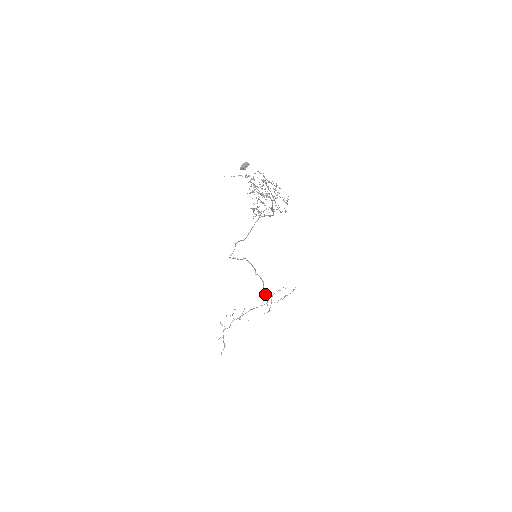
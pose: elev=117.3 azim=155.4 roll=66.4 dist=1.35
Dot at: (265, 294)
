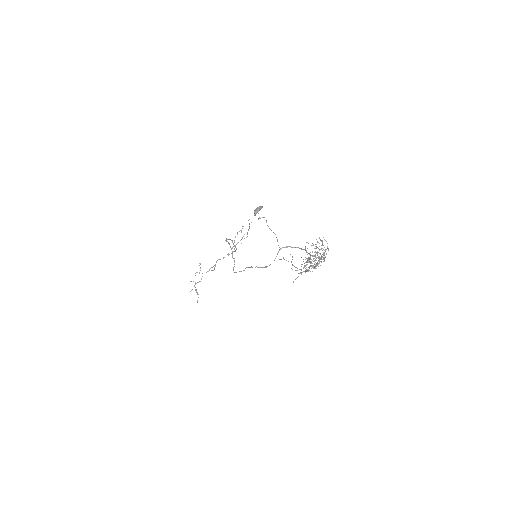
Dot at: occluded
